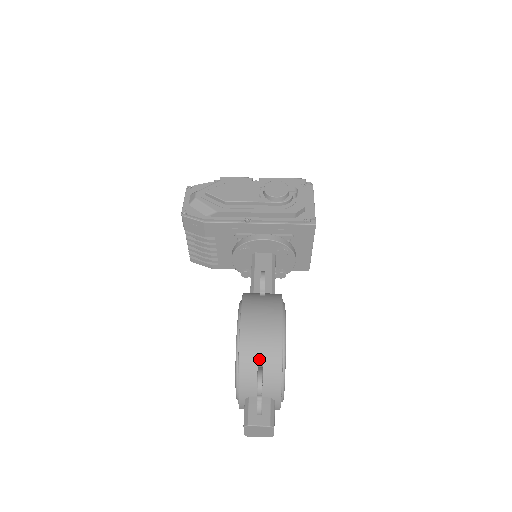
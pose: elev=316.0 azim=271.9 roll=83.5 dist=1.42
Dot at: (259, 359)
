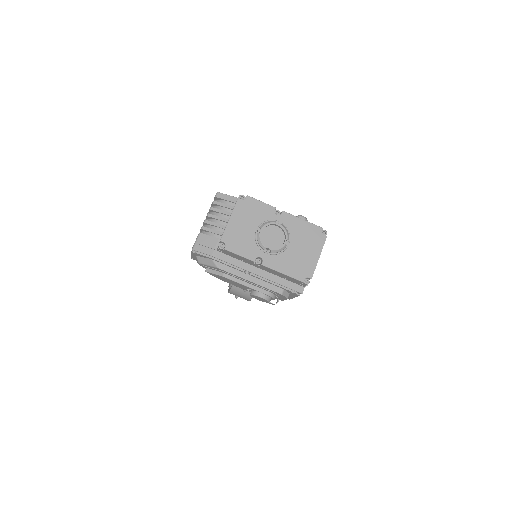
Dot at: occluded
